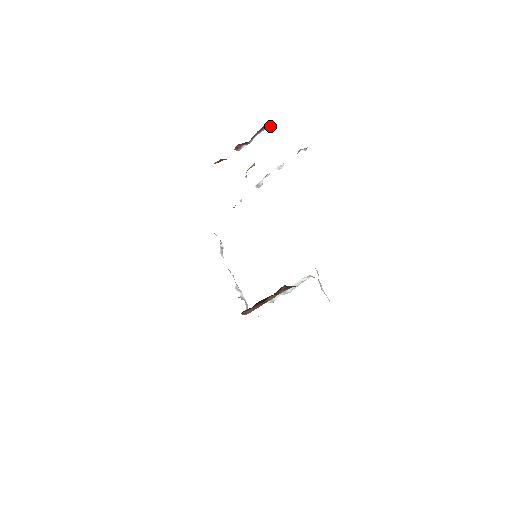
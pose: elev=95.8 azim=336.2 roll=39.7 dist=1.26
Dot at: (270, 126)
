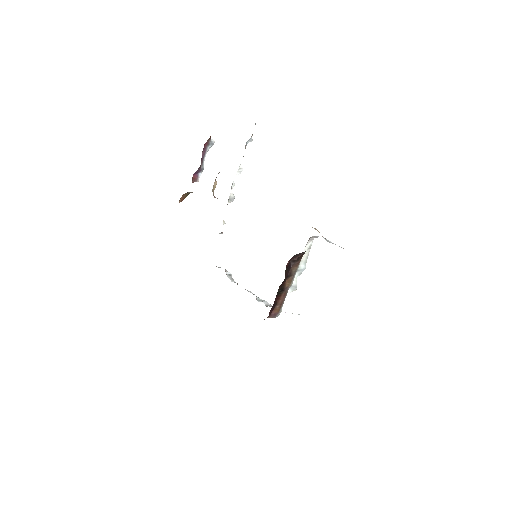
Dot at: (211, 142)
